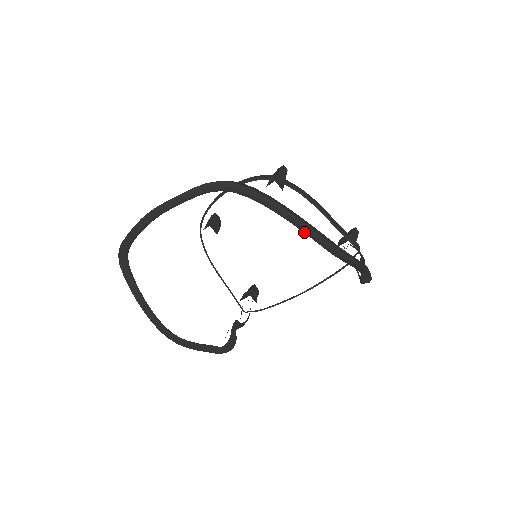
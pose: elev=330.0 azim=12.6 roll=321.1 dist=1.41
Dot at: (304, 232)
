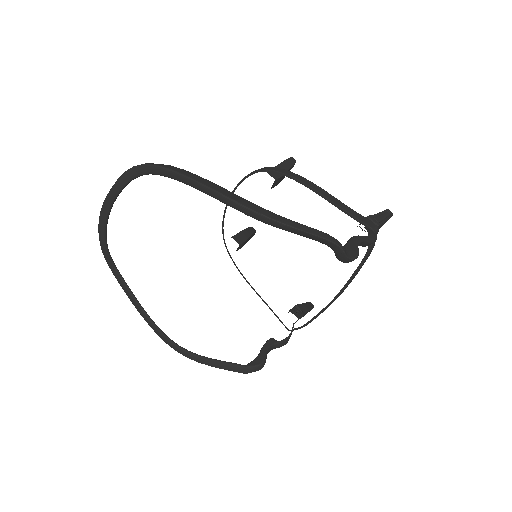
Dot at: (218, 199)
